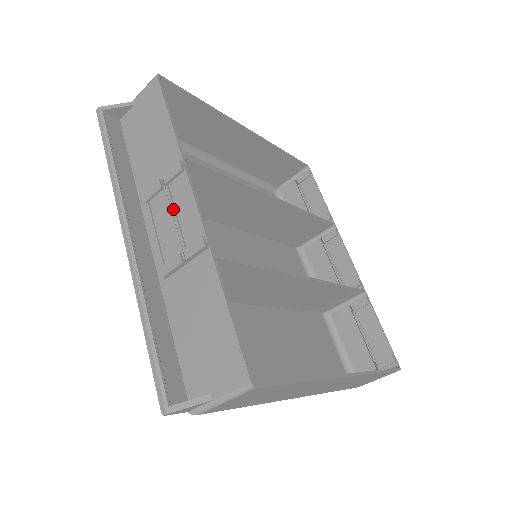
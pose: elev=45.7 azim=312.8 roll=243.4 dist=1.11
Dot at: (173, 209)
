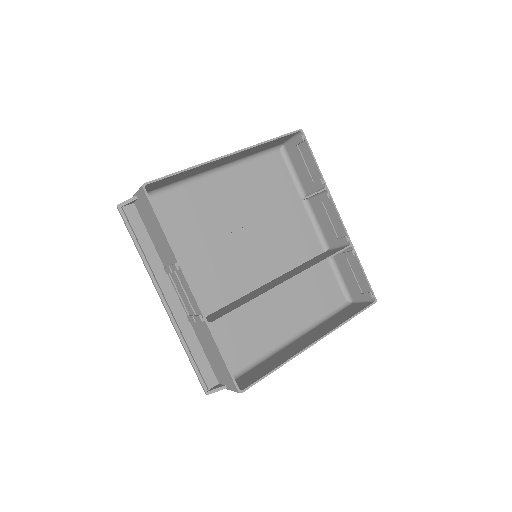
Dot at: (182, 288)
